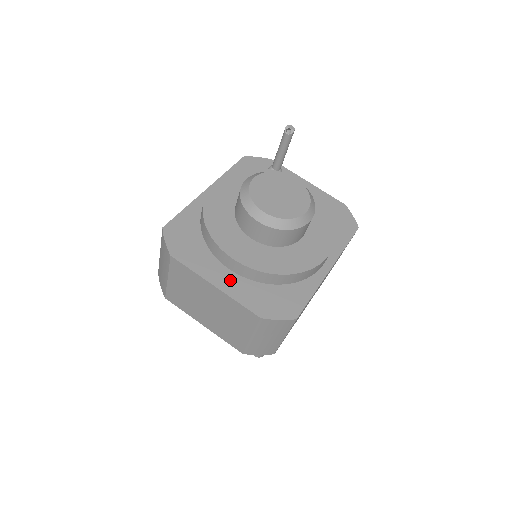
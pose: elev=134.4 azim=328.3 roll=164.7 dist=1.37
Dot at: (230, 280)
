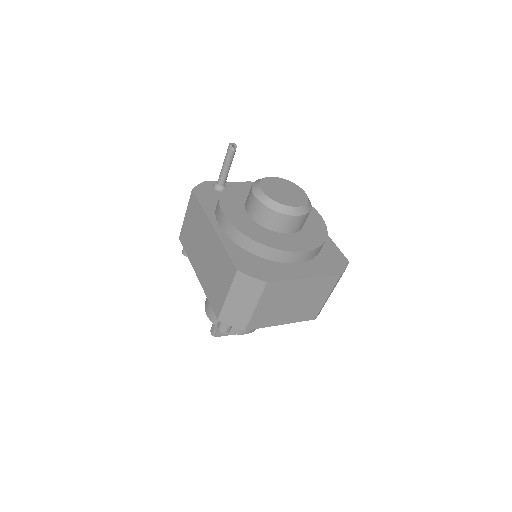
Dot at: (305, 268)
